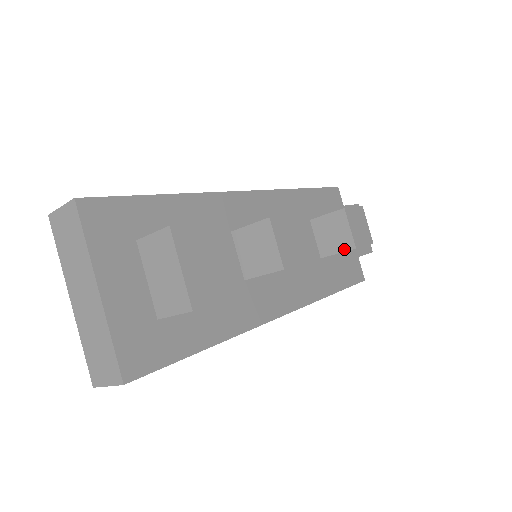
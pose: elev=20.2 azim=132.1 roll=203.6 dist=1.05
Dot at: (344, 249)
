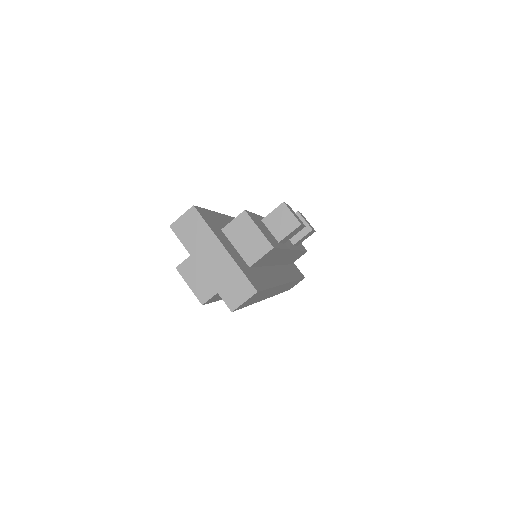
Dot at: (306, 233)
